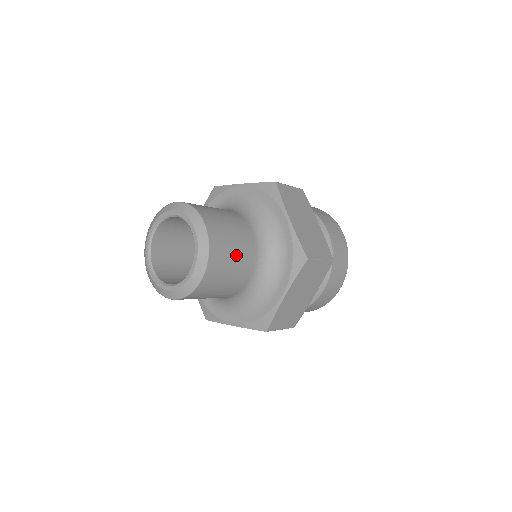
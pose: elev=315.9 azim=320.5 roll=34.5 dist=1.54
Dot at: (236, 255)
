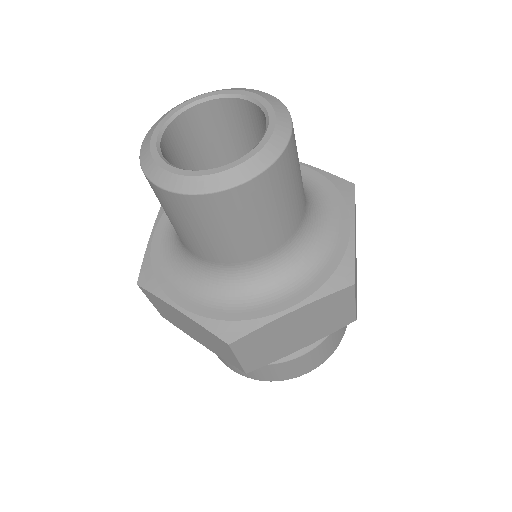
Dot at: occluded
